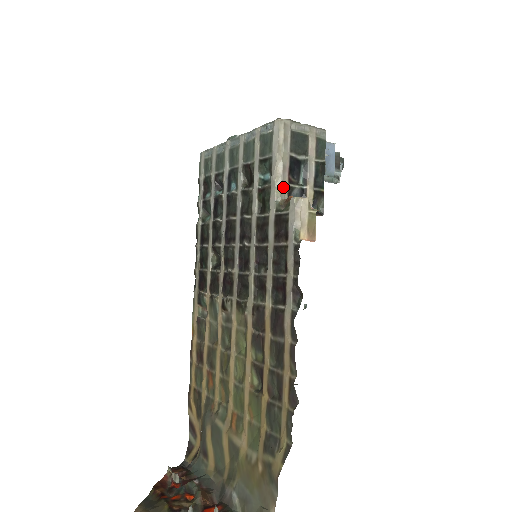
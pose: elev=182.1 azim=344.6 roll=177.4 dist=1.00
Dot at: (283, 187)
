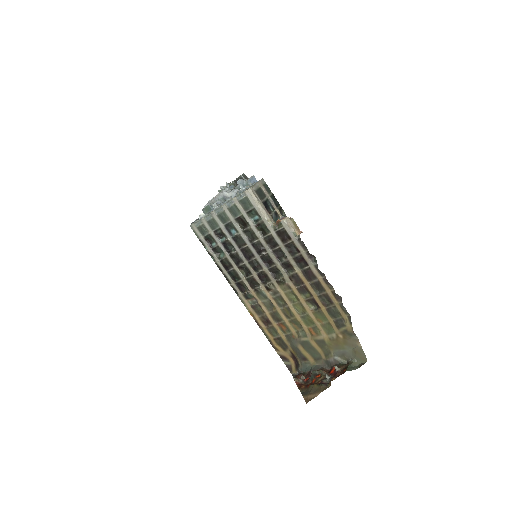
Dot at: (270, 218)
